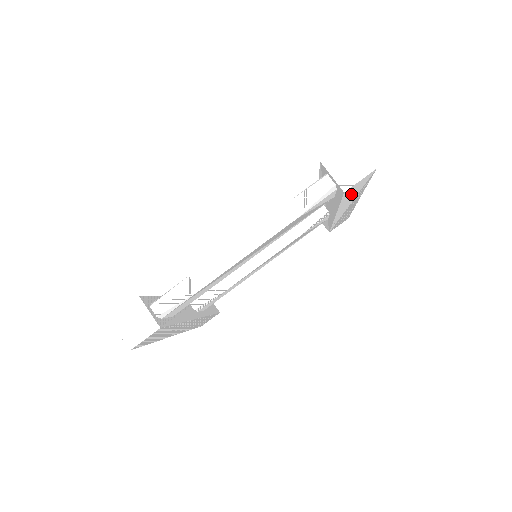
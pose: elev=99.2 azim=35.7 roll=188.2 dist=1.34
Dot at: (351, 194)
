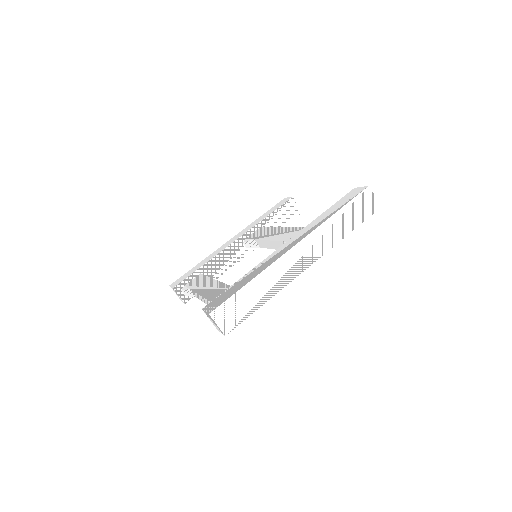
Dot at: occluded
